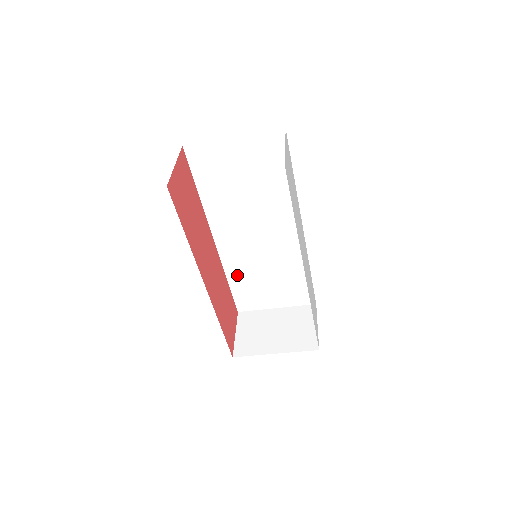
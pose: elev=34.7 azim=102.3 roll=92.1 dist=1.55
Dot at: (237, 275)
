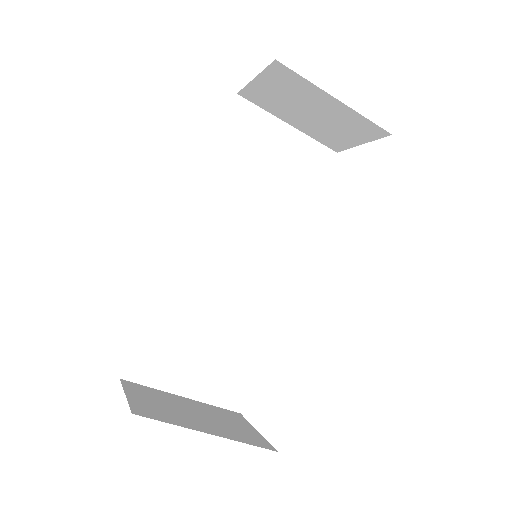
Dot at: (170, 304)
